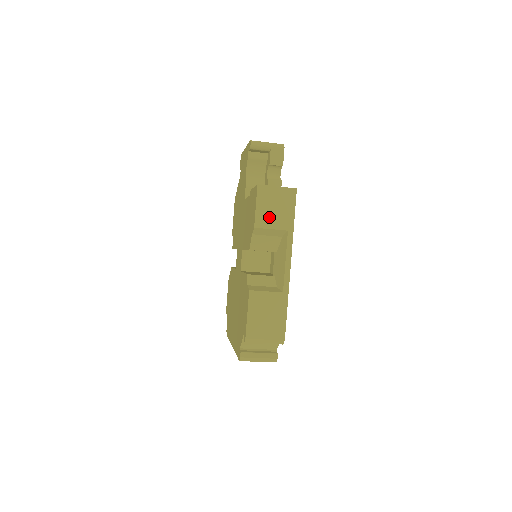
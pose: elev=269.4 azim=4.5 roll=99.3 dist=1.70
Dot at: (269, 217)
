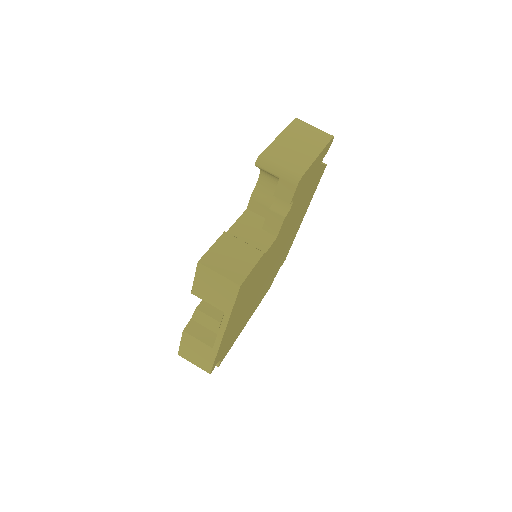
Dot at: (207, 293)
